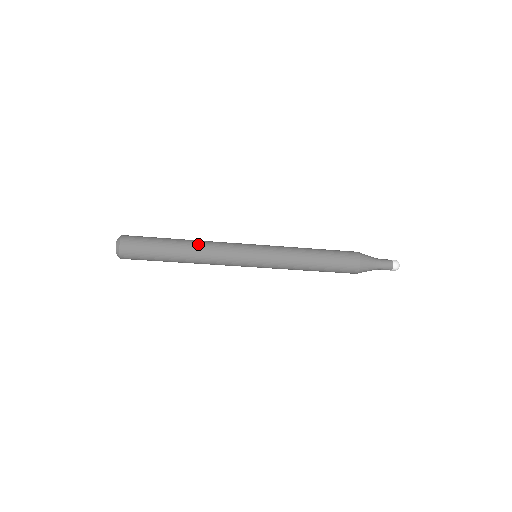
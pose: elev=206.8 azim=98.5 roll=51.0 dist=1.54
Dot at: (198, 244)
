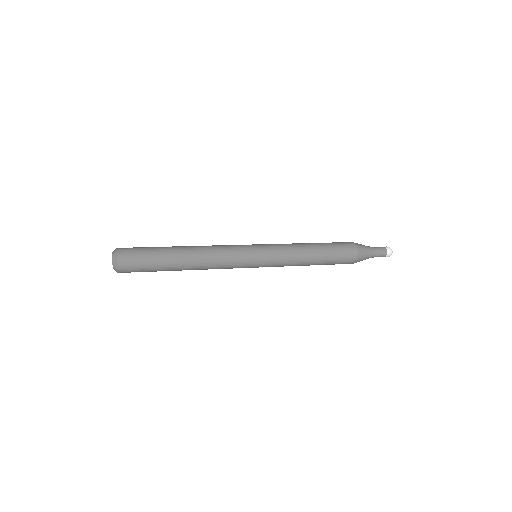
Dot at: (199, 266)
